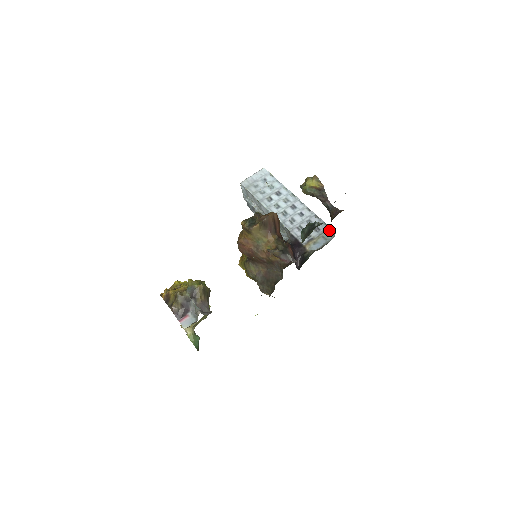
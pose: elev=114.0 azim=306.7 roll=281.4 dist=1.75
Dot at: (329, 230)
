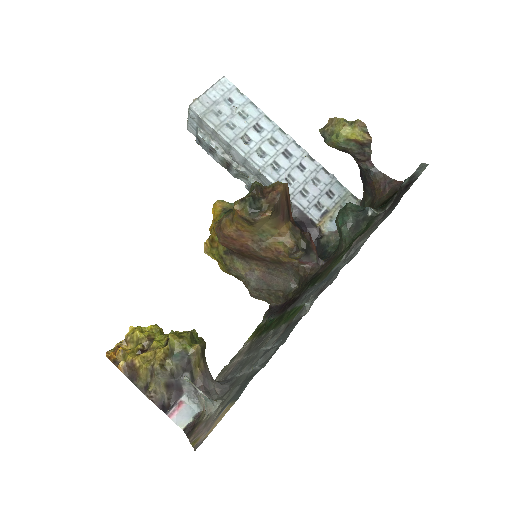
Dot at: (348, 195)
